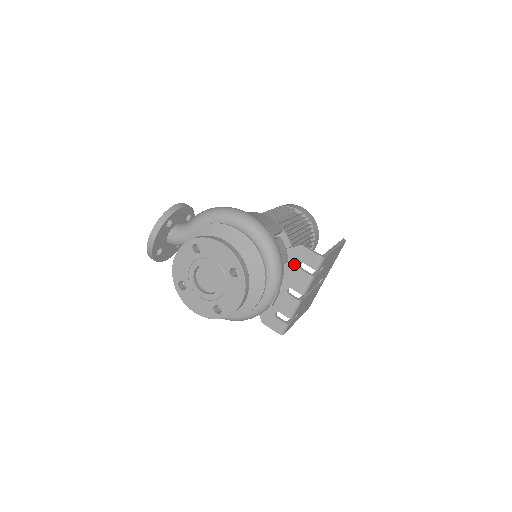
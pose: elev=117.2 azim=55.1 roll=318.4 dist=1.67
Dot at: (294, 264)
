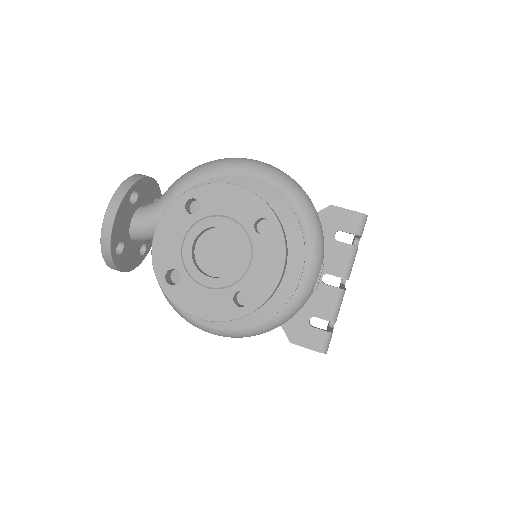
Dot at: (325, 236)
